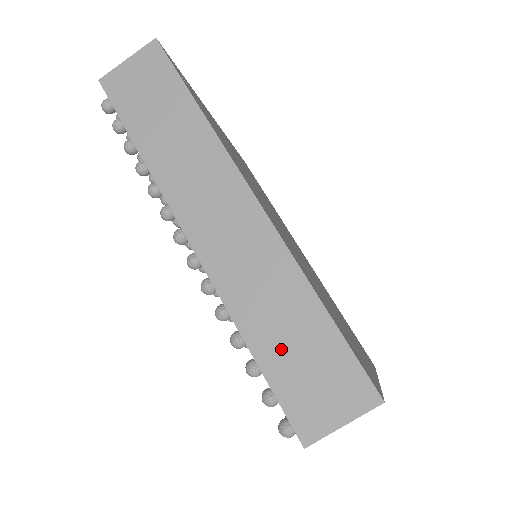
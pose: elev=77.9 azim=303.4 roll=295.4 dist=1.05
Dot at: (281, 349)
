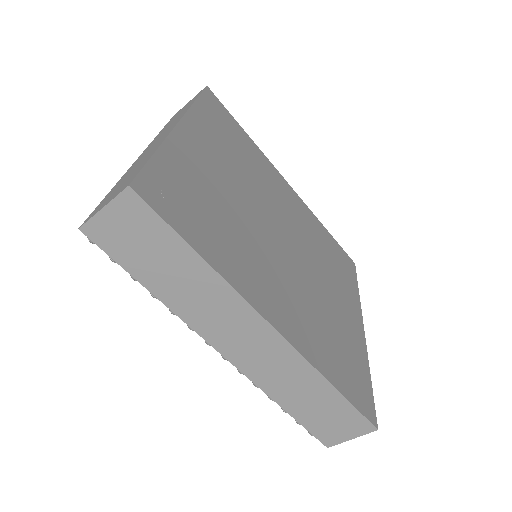
Dot at: (308, 410)
